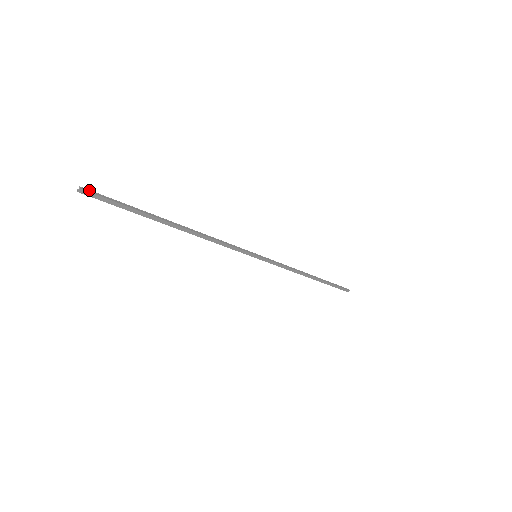
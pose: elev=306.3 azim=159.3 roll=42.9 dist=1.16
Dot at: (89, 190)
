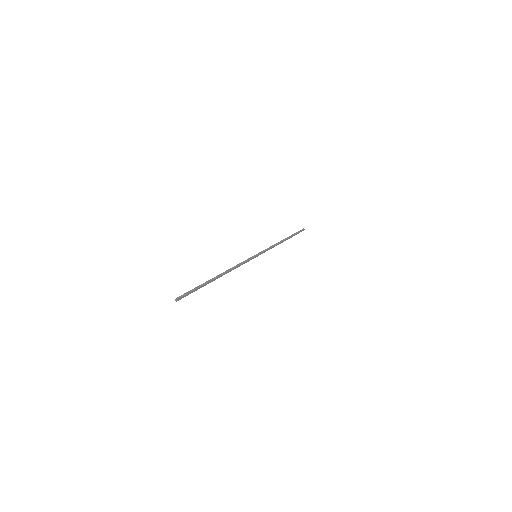
Dot at: (180, 296)
